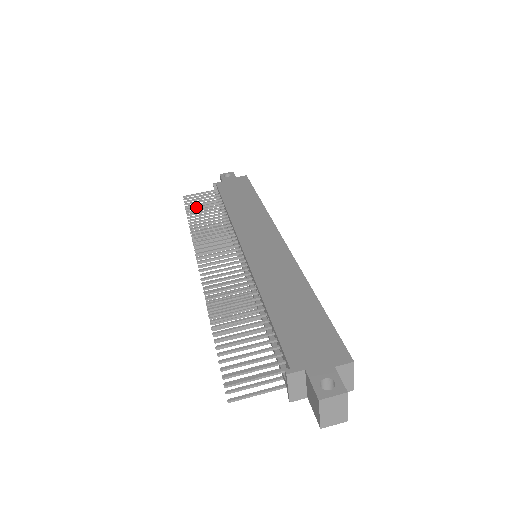
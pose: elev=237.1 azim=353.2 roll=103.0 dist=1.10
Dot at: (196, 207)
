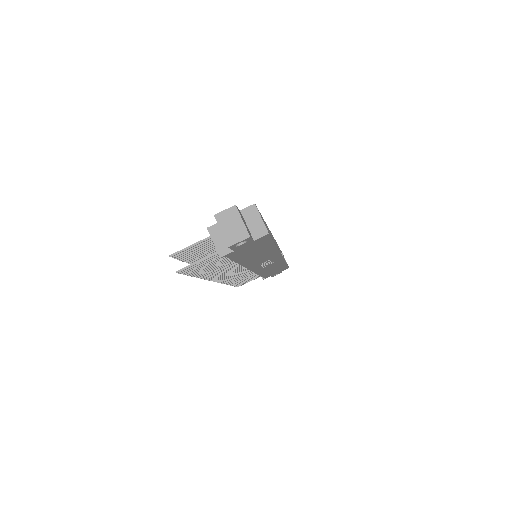
Dot at: occluded
